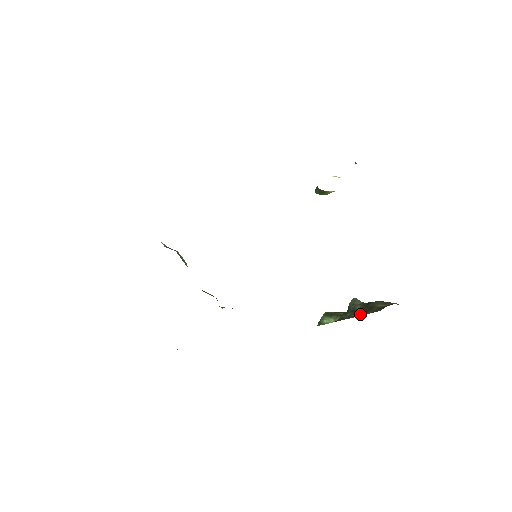
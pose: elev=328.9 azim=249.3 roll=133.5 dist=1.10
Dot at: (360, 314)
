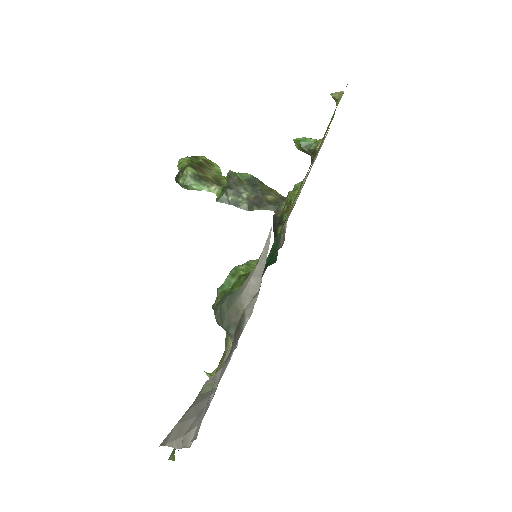
Dot at: (253, 208)
